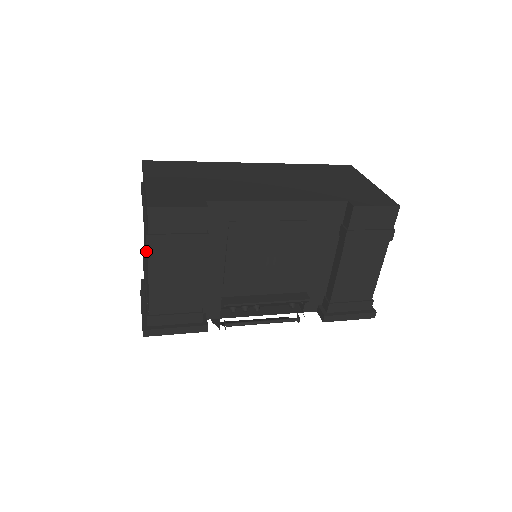
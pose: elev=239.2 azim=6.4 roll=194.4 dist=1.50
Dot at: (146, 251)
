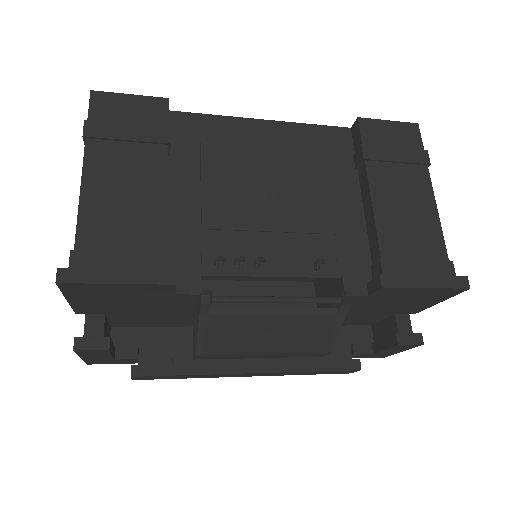
Dot at: occluded
